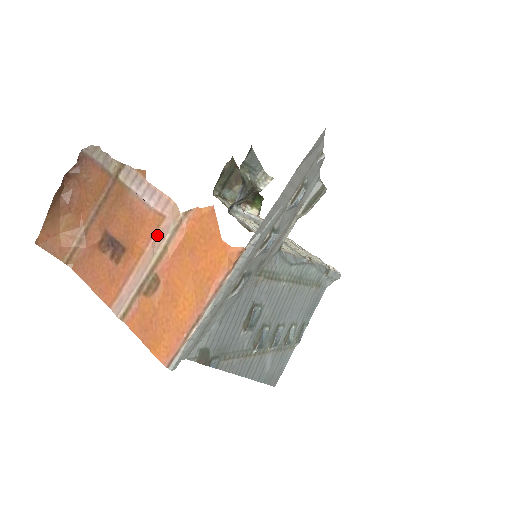
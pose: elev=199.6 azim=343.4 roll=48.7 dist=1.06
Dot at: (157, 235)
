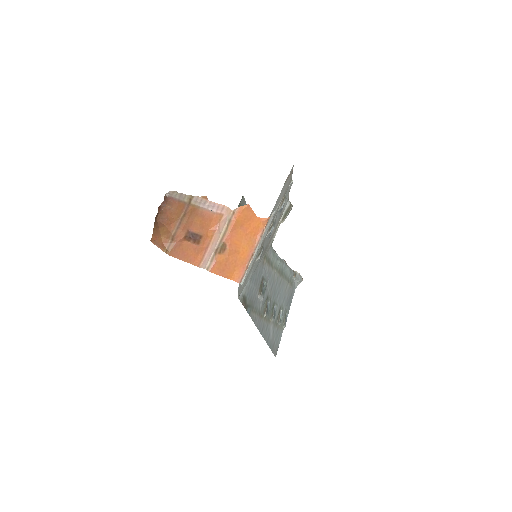
Dot at: (220, 224)
